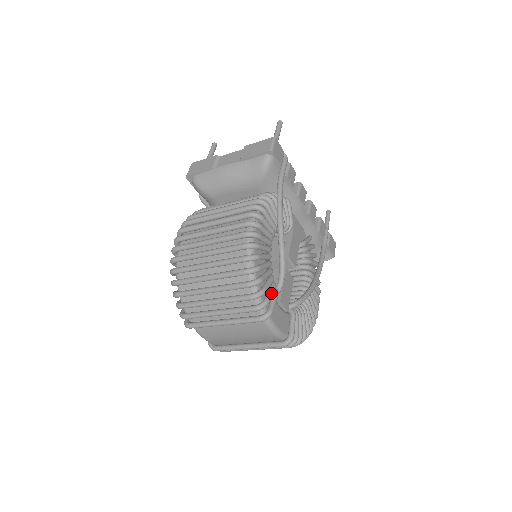
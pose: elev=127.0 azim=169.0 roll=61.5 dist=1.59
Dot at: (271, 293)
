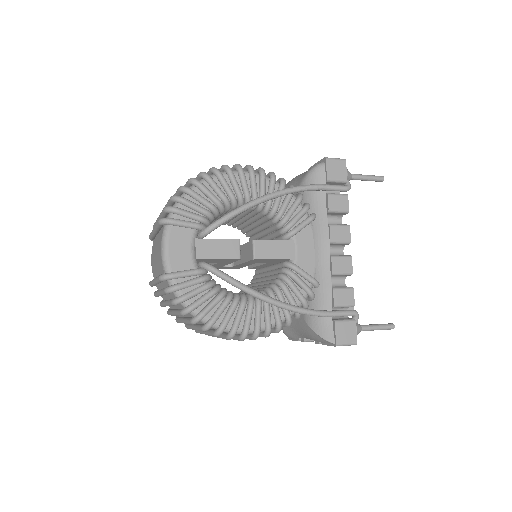
Dot at: (189, 212)
